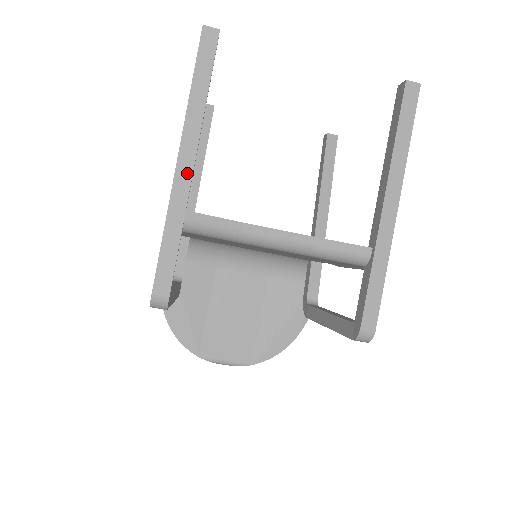
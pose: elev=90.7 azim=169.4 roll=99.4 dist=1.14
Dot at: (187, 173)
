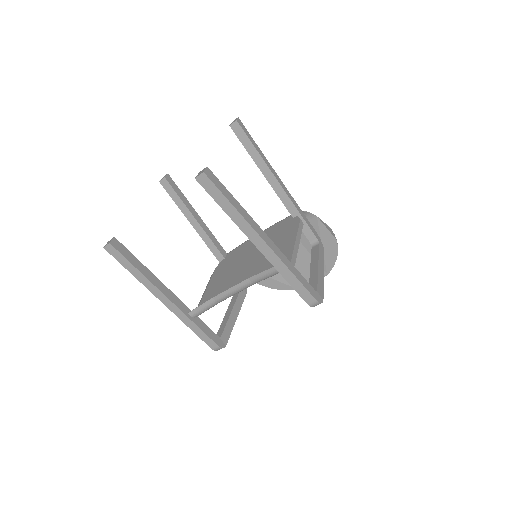
Dot at: (170, 304)
